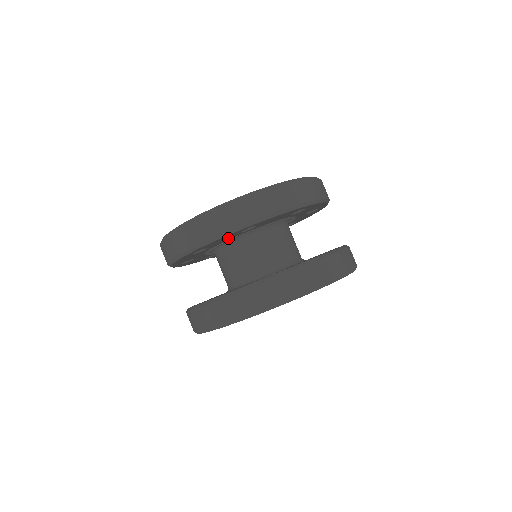
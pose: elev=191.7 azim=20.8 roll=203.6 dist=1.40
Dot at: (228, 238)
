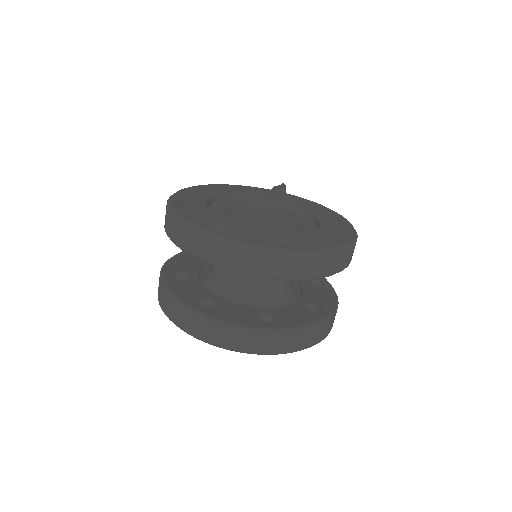
Dot at: occluded
